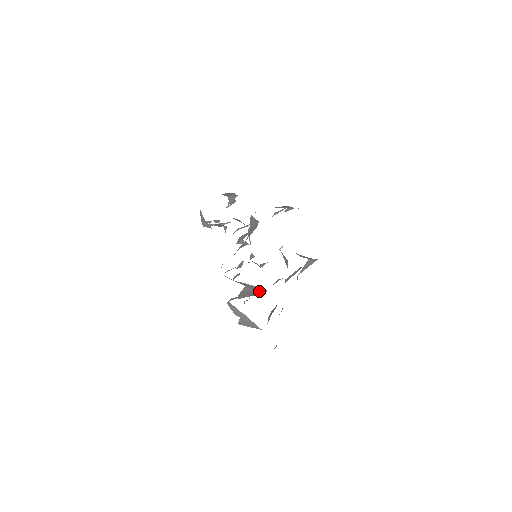
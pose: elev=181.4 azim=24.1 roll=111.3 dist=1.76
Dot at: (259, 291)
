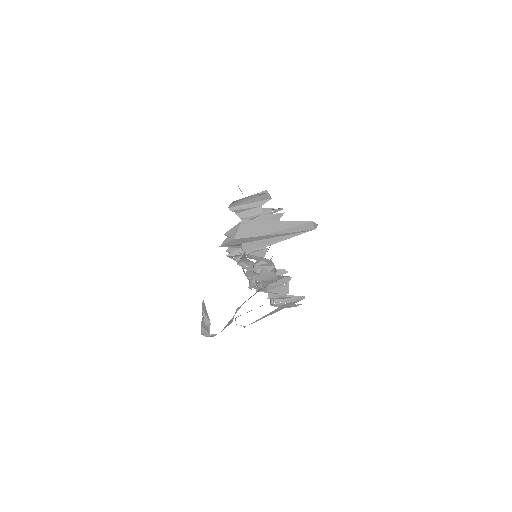
Dot at: (294, 236)
